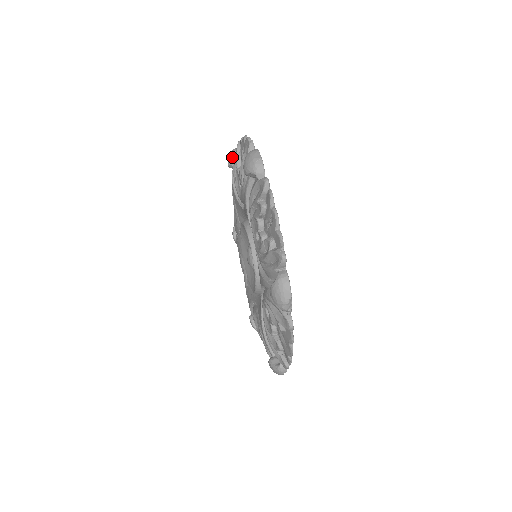
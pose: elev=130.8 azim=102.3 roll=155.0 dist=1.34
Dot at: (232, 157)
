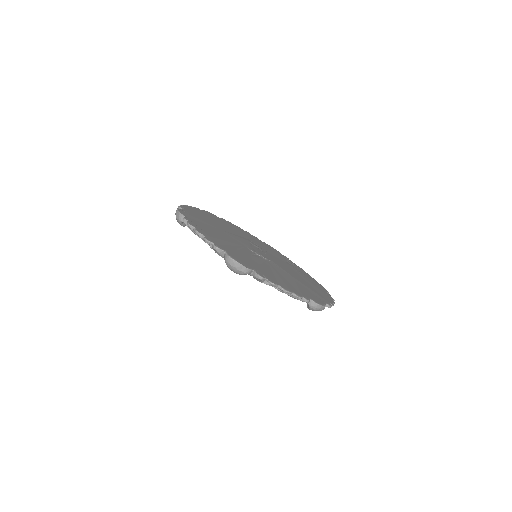
Dot at: (182, 223)
